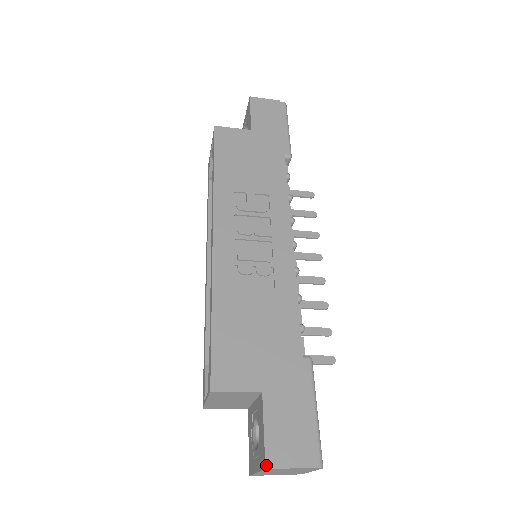
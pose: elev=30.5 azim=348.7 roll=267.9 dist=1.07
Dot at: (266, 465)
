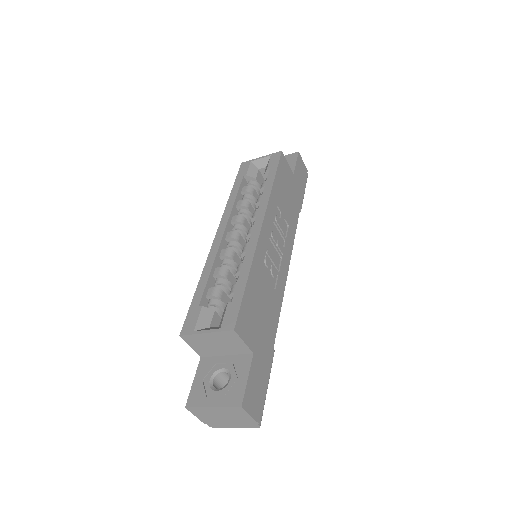
Dot at: (243, 404)
